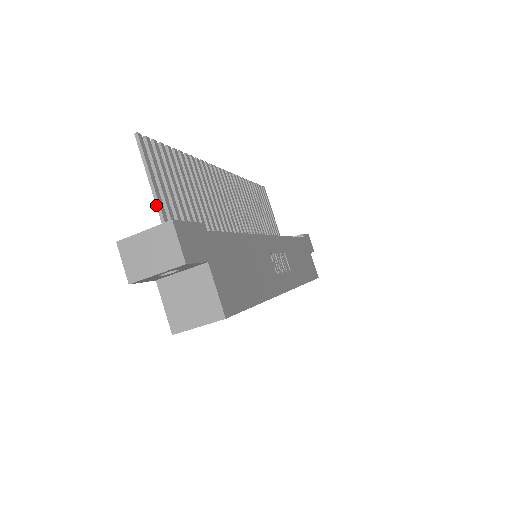
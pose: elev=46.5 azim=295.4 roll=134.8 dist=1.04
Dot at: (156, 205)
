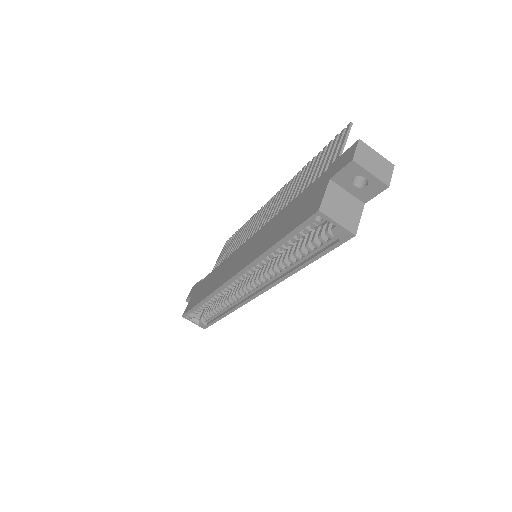
Dot at: (339, 155)
